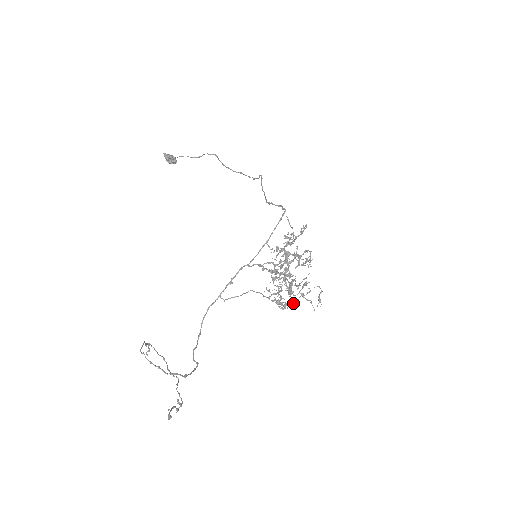
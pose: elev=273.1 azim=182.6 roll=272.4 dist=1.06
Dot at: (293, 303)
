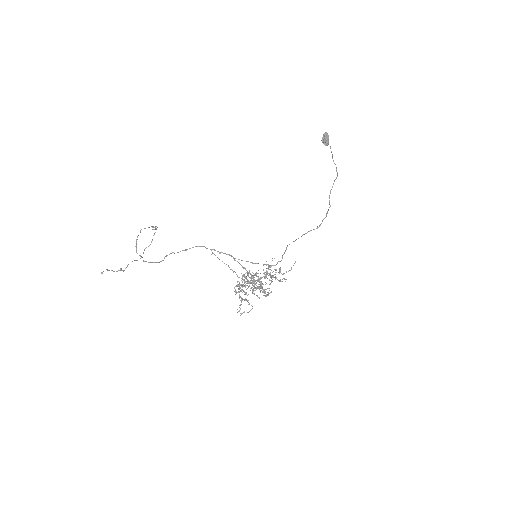
Dot at: (240, 296)
